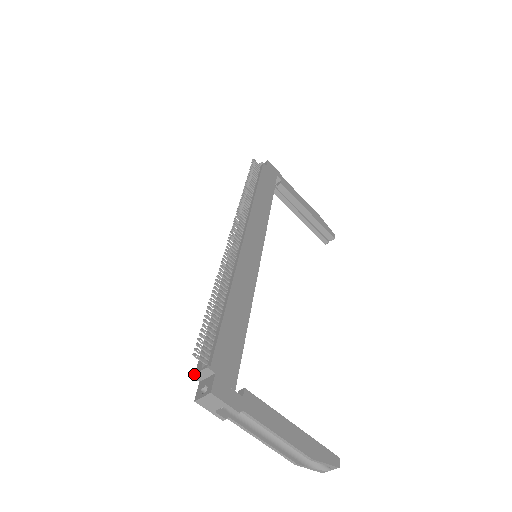
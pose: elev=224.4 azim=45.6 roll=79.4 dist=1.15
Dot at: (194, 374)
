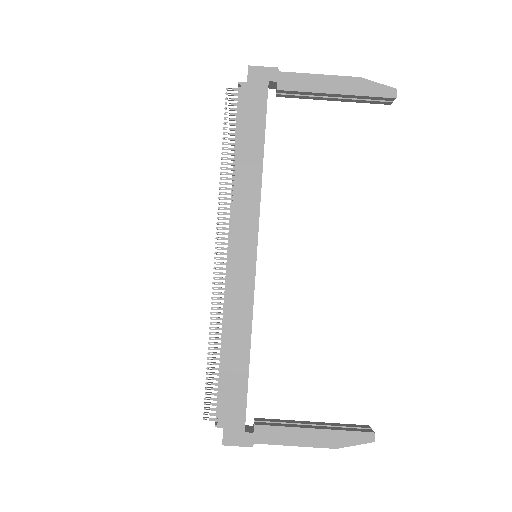
Dot at: occluded
